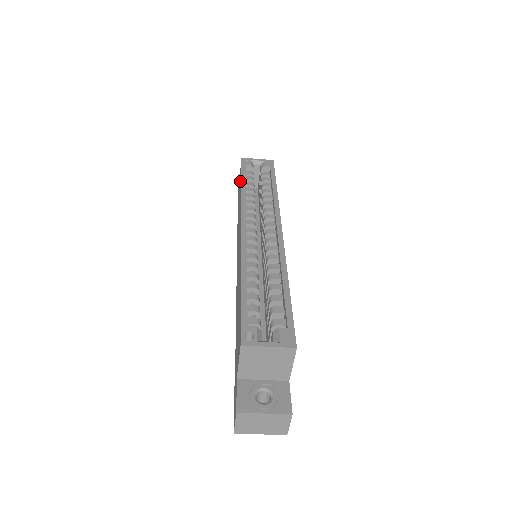
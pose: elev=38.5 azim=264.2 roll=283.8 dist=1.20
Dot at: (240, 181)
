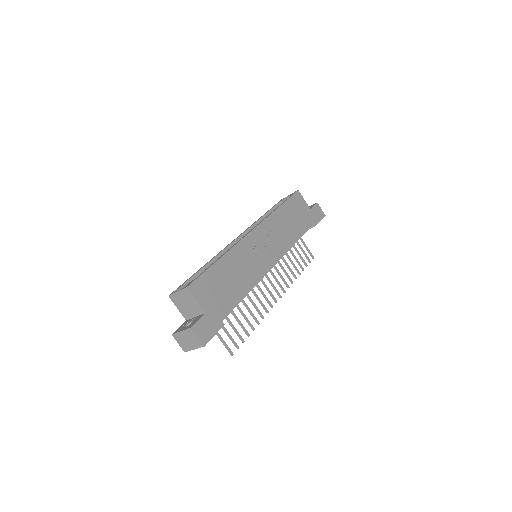
Dot at: occluded
